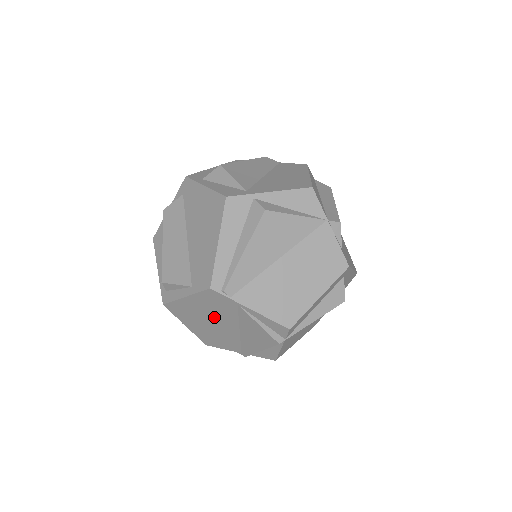
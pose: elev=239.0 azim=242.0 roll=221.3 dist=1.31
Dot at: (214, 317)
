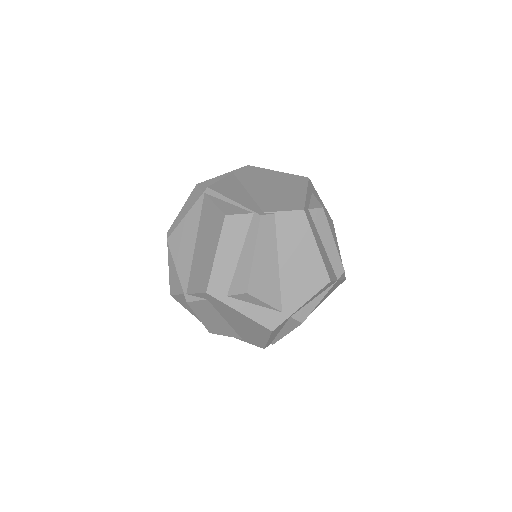
Dot at: occluded
